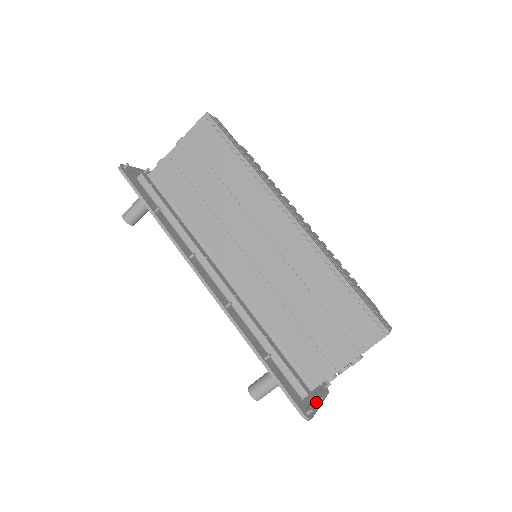
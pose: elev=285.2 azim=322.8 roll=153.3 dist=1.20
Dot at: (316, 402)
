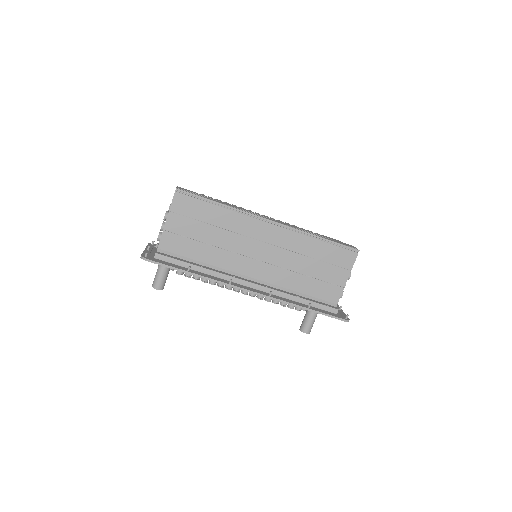
Dot at: (340, 311)
